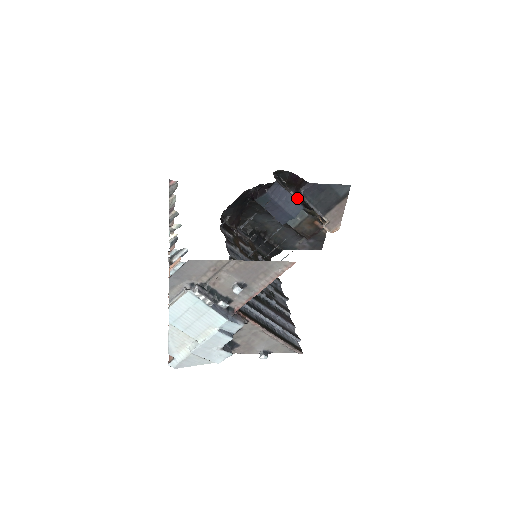
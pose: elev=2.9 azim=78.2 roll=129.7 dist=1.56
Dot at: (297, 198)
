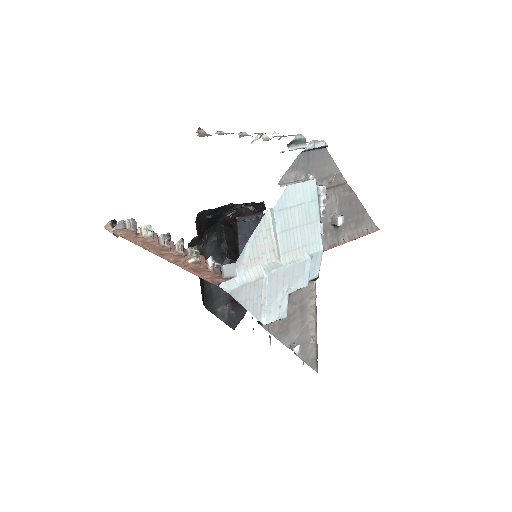
Dot at: occluded
